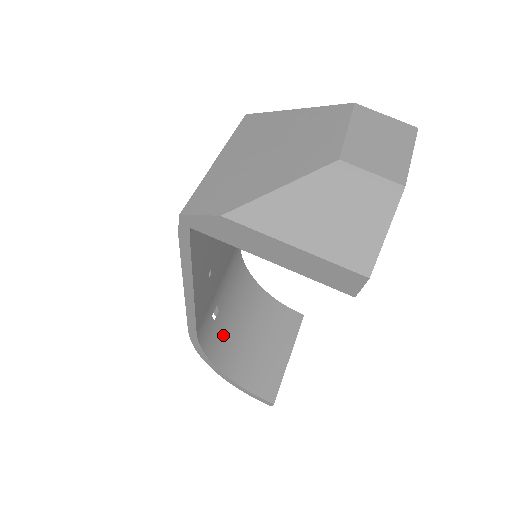
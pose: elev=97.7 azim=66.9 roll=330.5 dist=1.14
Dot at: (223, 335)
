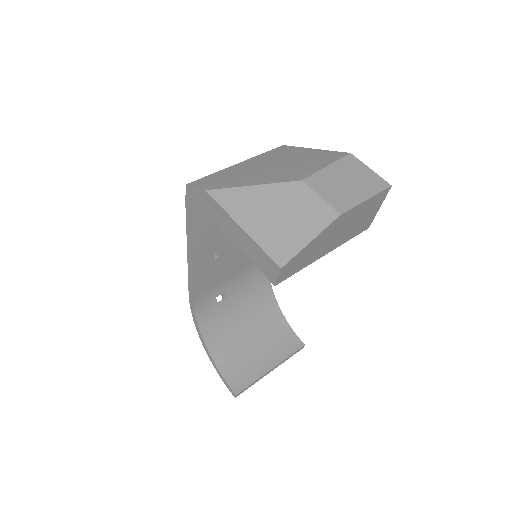
Dot at: (222, 320)
